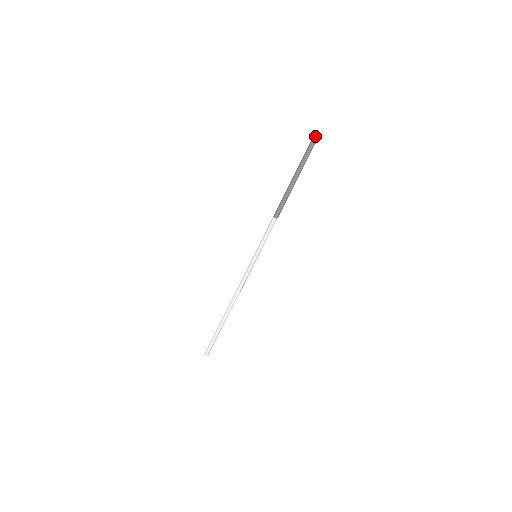
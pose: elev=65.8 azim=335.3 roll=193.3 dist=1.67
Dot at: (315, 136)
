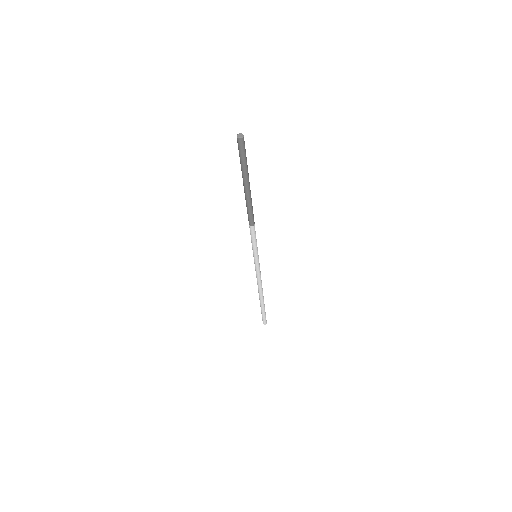
Dot at: (239, 142)
